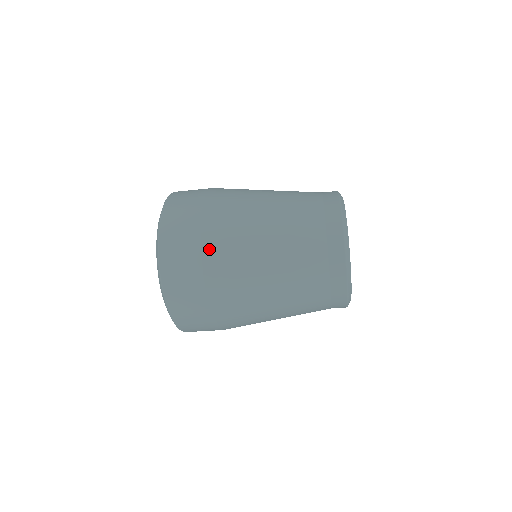
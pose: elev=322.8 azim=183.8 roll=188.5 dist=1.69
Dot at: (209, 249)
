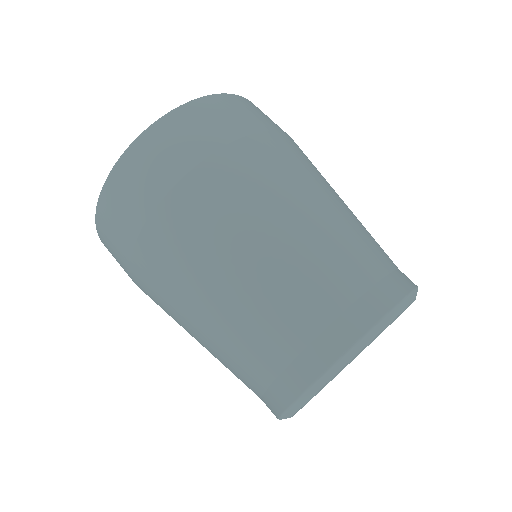
Dot at: (204, 175)
